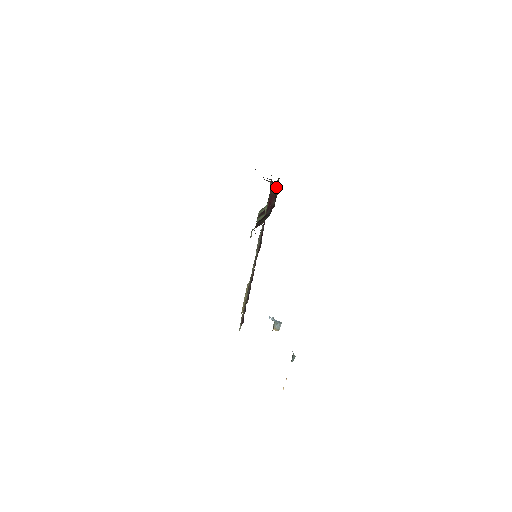
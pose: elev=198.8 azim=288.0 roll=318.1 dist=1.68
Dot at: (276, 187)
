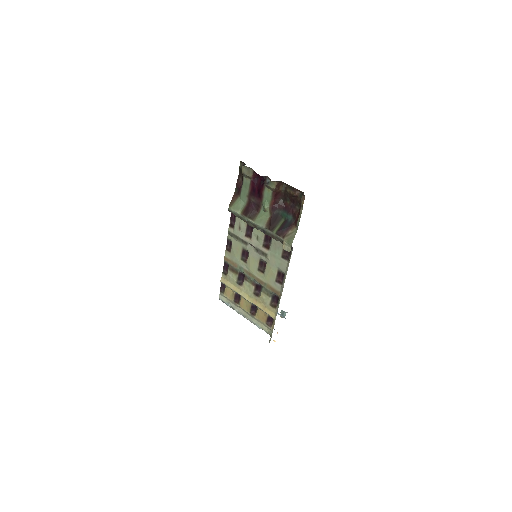
Dot at: (281, 184)
